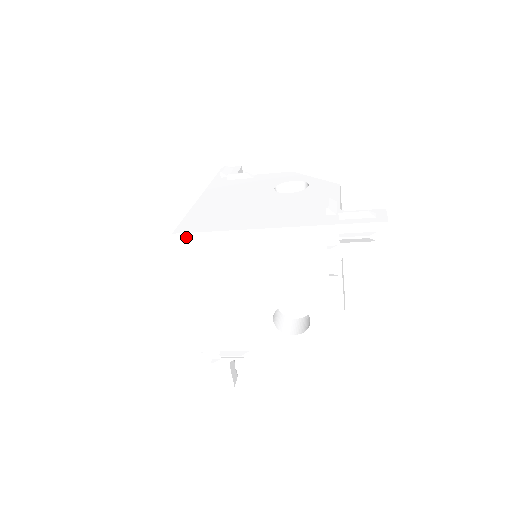
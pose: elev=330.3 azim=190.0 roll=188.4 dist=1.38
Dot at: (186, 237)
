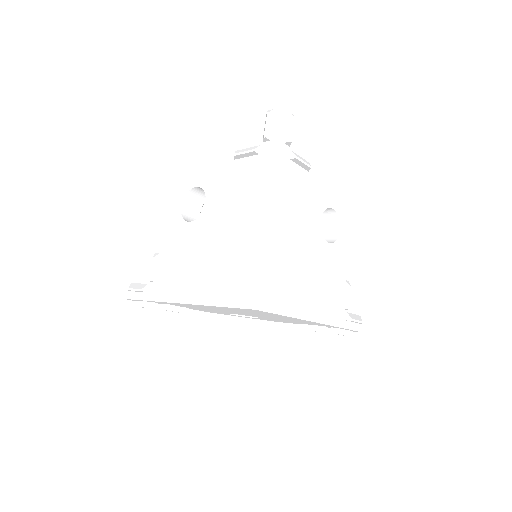
Dot at: (261, 311)
